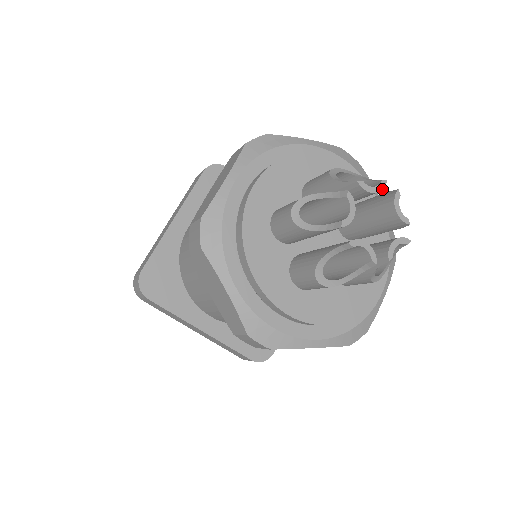
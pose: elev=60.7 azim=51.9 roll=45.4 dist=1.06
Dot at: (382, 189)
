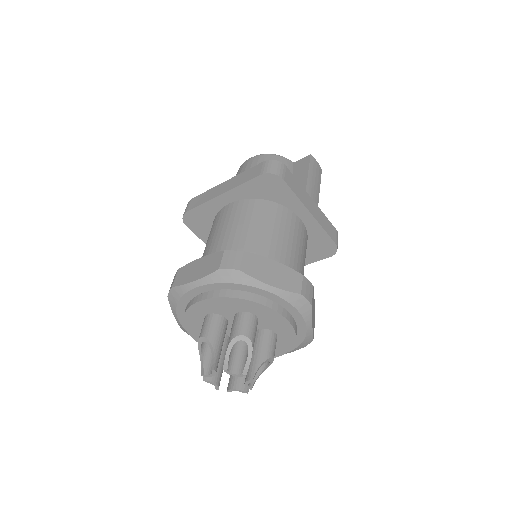
Dot at: (240, 376)
